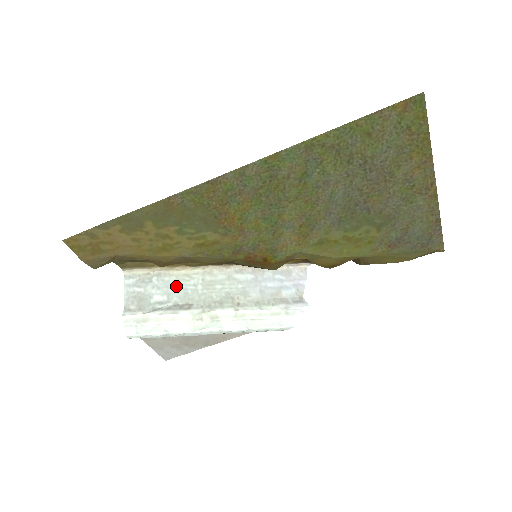
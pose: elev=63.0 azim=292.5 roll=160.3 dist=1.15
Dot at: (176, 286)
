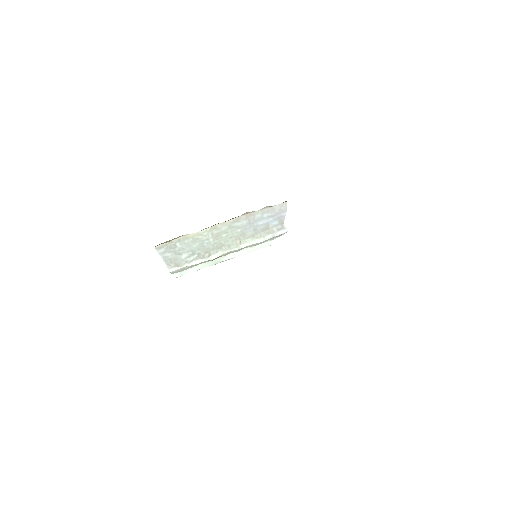
Dot at: (195, 244)
